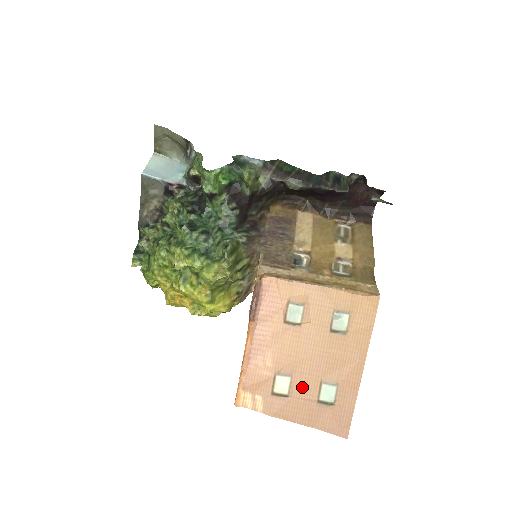
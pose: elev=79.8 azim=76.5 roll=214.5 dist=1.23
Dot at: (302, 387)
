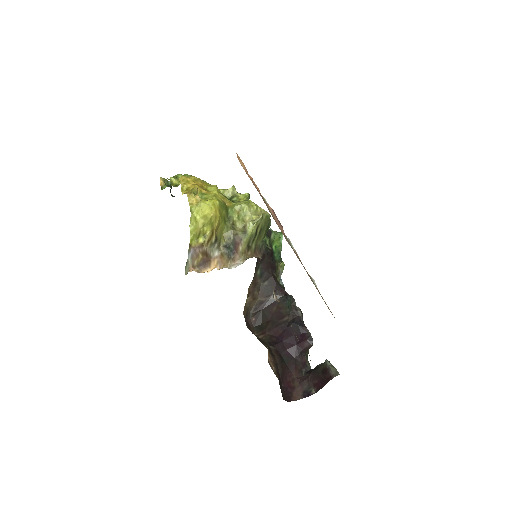
Dot at: occluded
